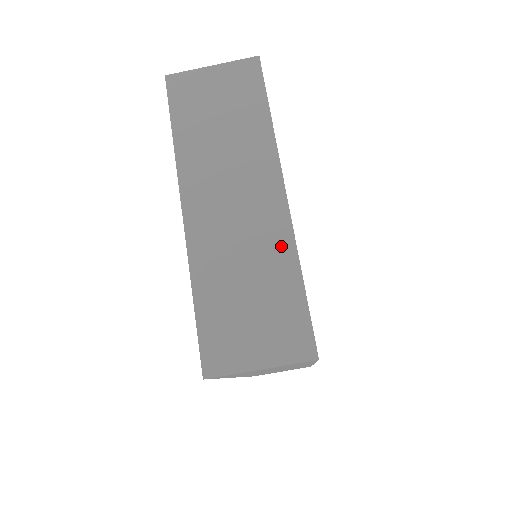
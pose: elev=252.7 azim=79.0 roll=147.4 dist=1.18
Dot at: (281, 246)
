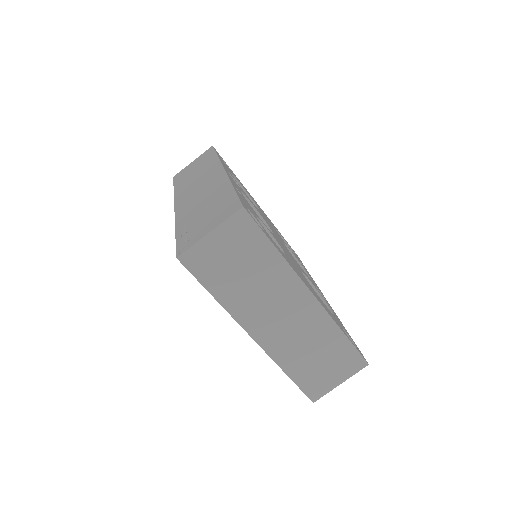
Dot at: (325, 325)
